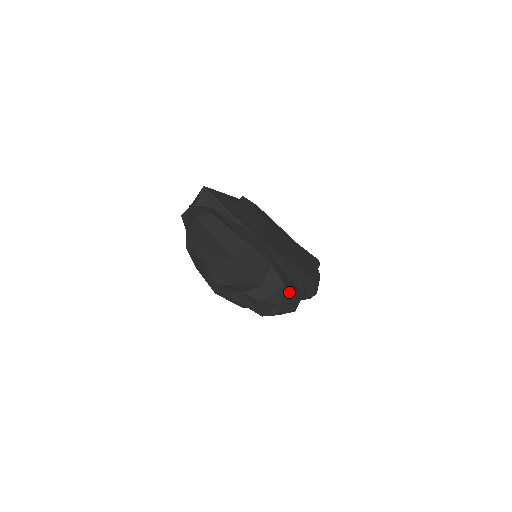
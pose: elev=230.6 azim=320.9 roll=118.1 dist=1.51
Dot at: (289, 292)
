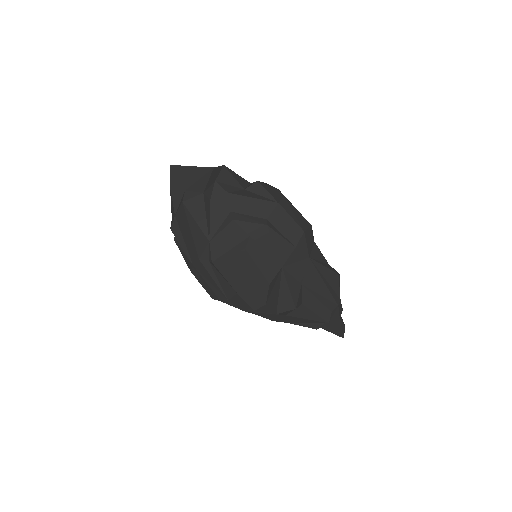
Dot at: occluded
